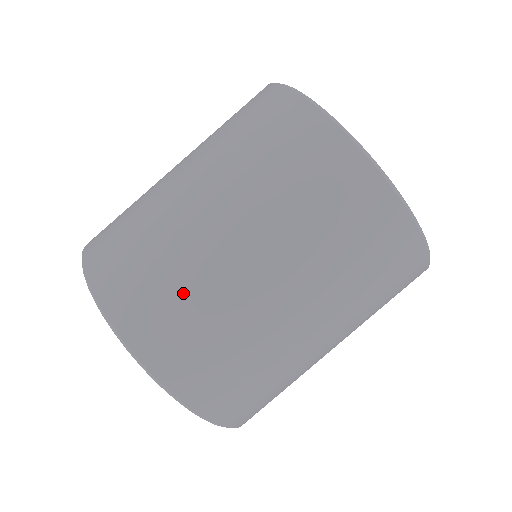
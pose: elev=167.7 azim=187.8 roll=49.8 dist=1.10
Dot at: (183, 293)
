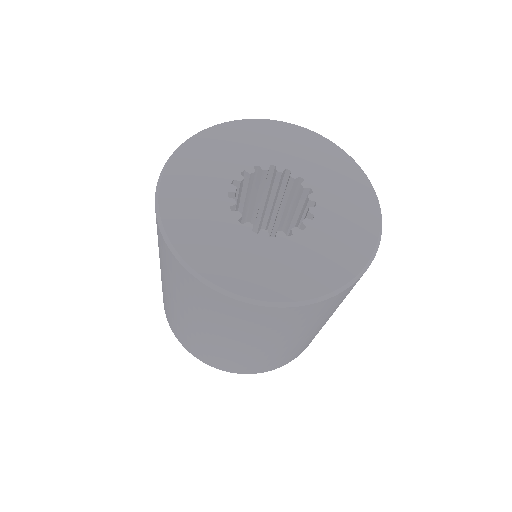
Dot at: (230, 359)
